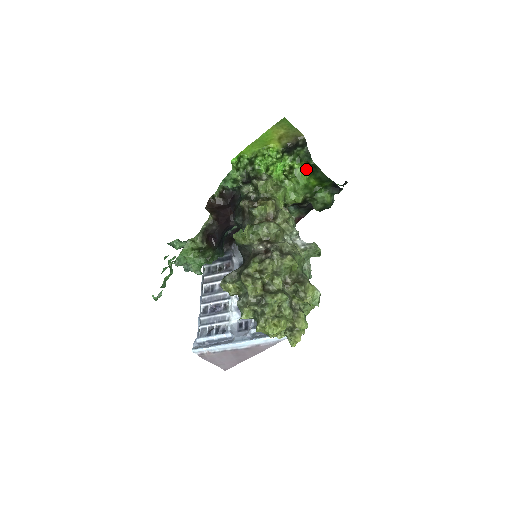
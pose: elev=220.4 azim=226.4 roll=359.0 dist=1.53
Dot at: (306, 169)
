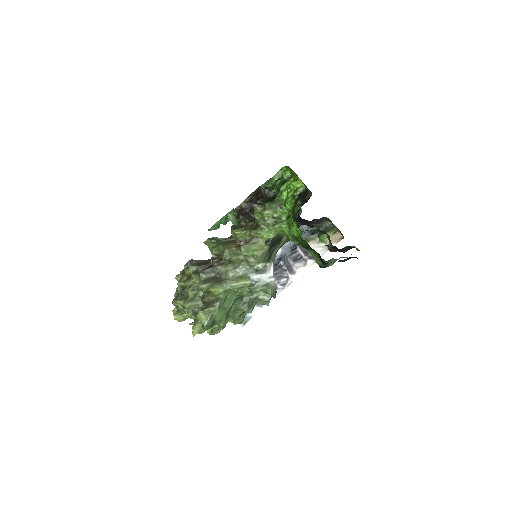
Dot at: (297, 224)
